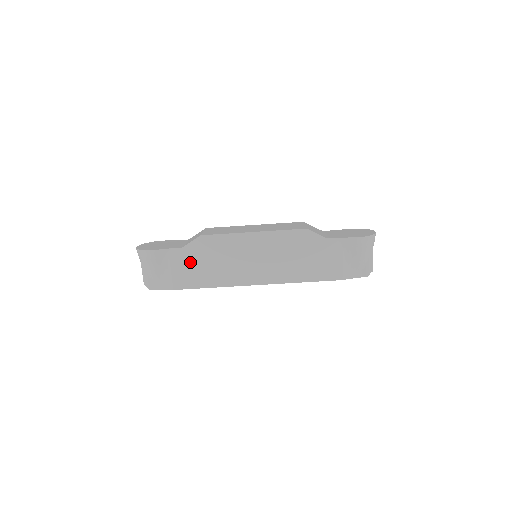
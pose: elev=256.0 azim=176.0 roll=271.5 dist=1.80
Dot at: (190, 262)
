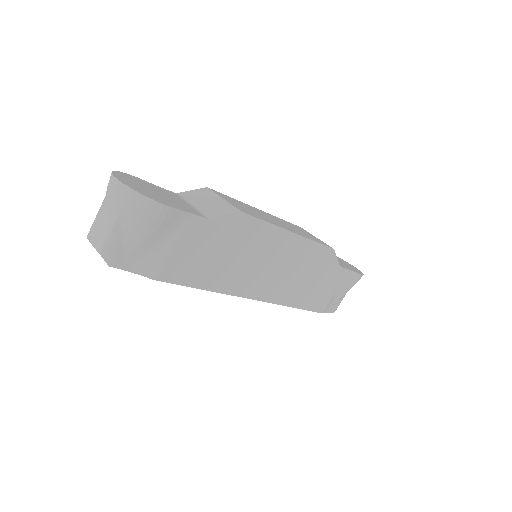
Dot at: (204, 245)
